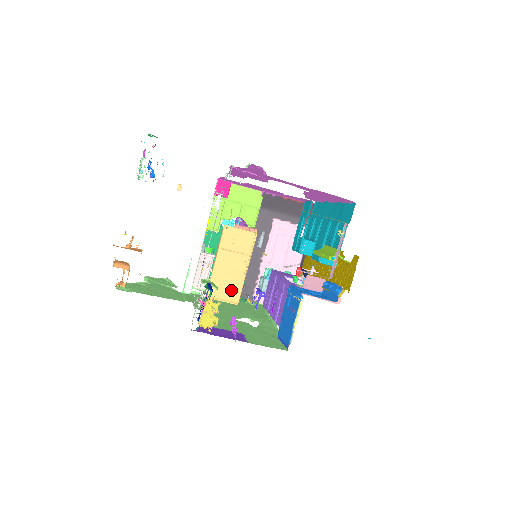
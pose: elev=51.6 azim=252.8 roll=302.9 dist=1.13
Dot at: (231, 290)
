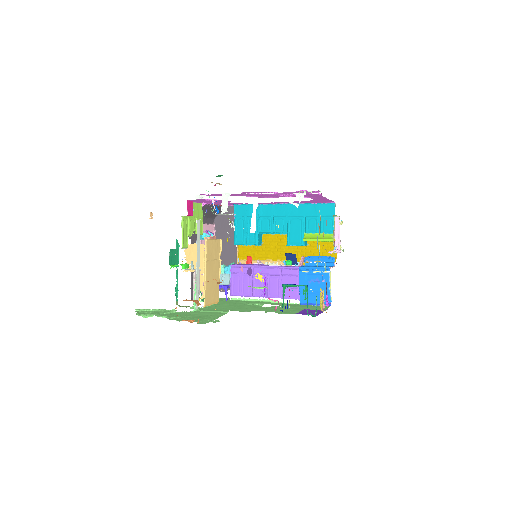
Dot at: (215, 293)
